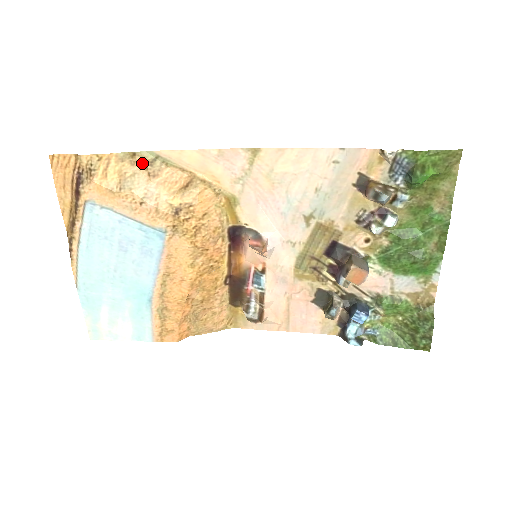
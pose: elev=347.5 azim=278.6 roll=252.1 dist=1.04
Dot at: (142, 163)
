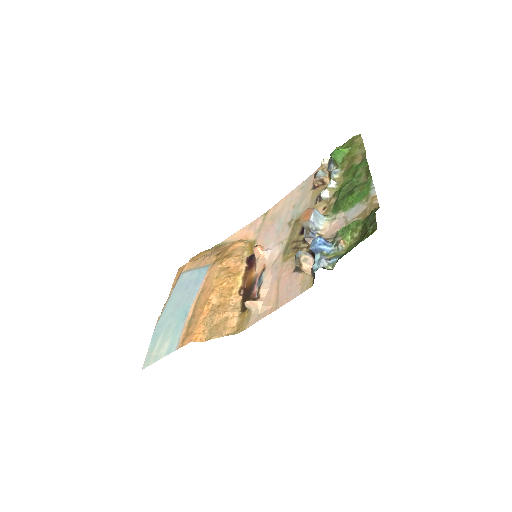
Dot at: (214, 249)
